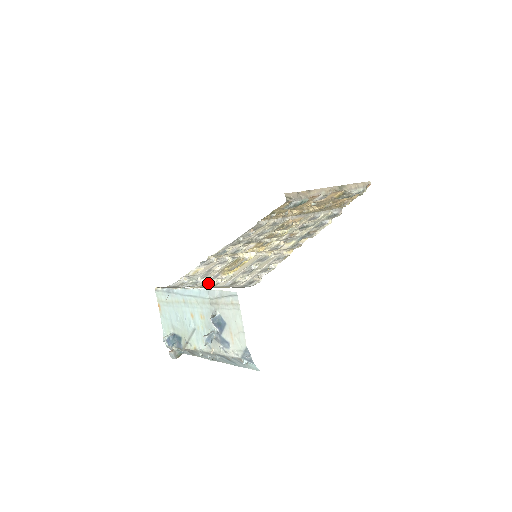
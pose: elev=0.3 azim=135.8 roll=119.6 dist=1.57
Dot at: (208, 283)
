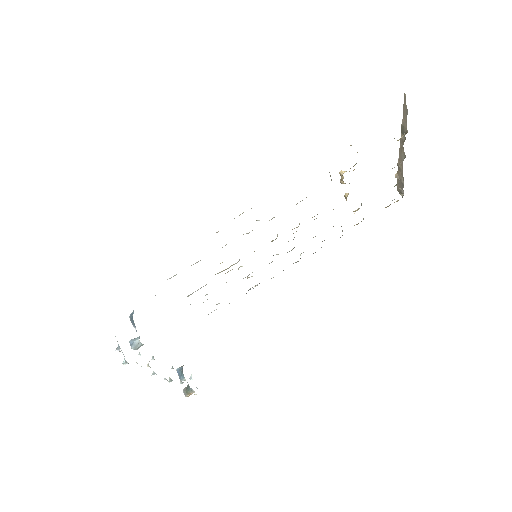
Dot at: (191, 294)
